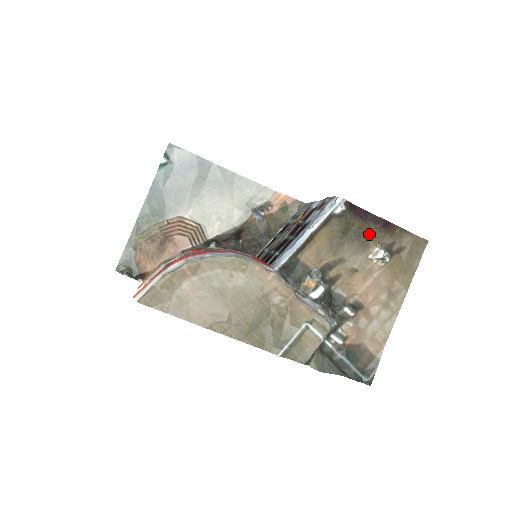
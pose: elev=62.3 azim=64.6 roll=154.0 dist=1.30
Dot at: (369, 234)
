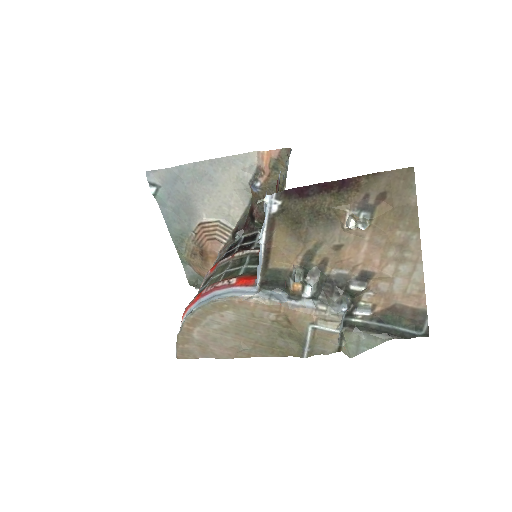
Dot at: (329, 205)
